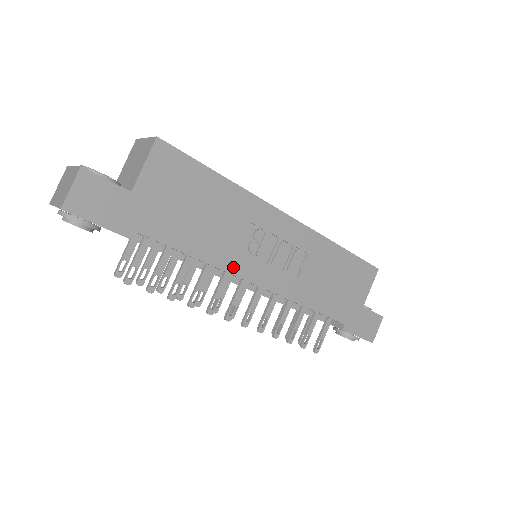
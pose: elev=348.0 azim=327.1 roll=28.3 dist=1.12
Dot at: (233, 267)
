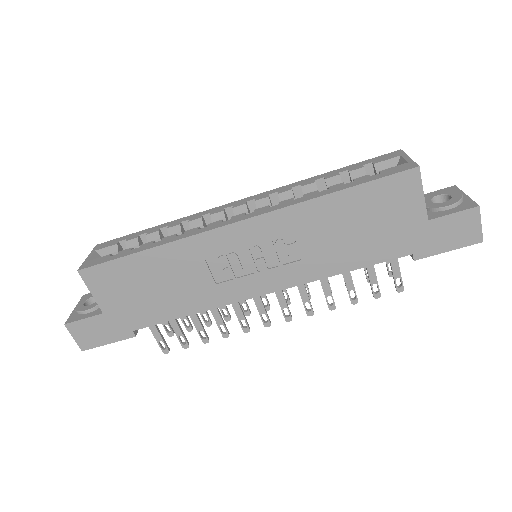
Dot at: (225, 299)
